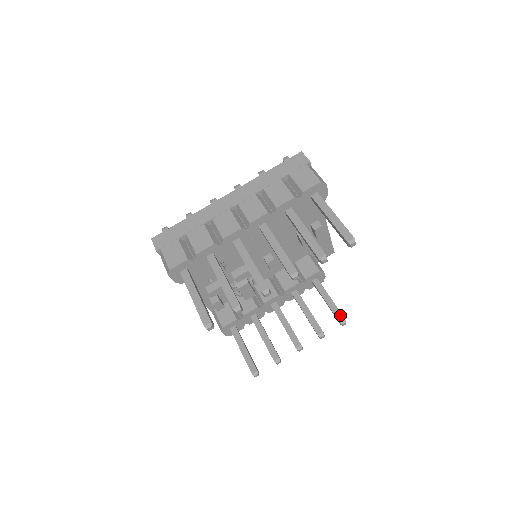
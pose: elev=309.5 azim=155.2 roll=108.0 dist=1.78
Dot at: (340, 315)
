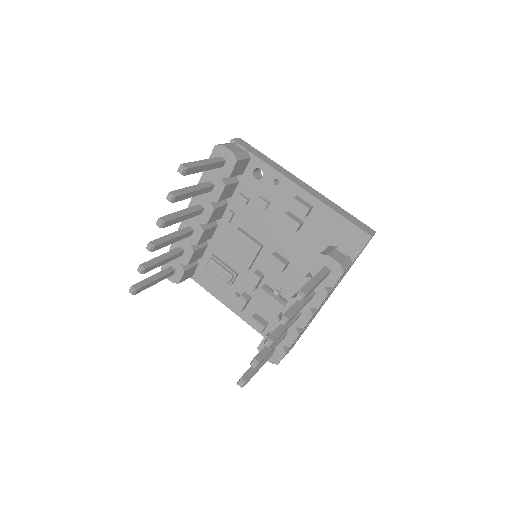
Dot at: (301, 289)
